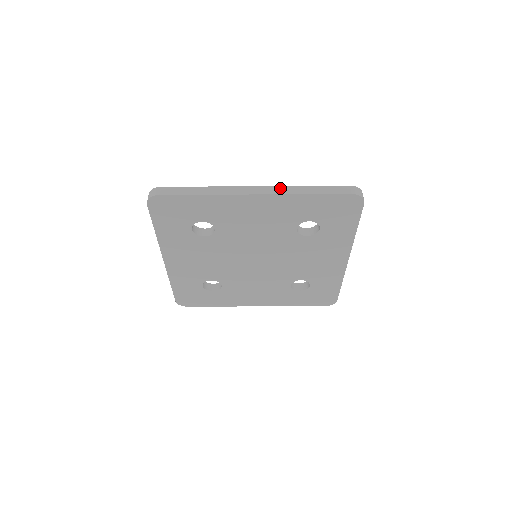
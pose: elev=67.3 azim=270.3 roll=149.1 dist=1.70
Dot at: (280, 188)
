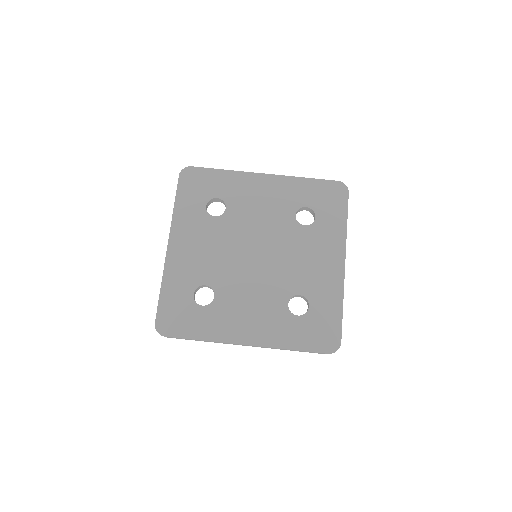
Dot at: occluded
